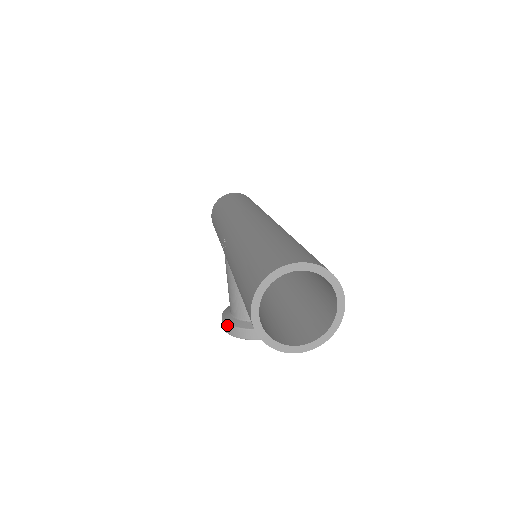
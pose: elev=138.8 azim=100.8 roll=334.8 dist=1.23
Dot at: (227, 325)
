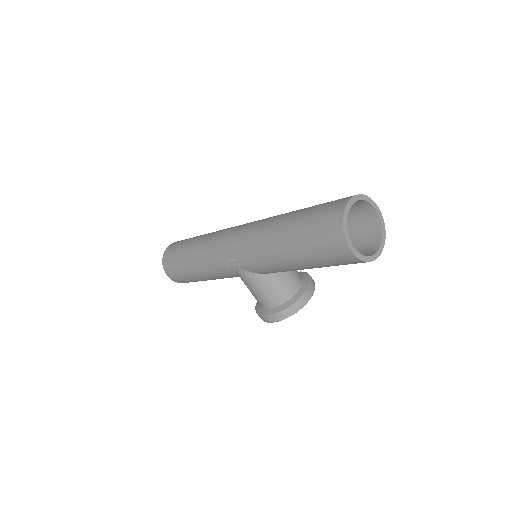
Dot at: (277, 315)
